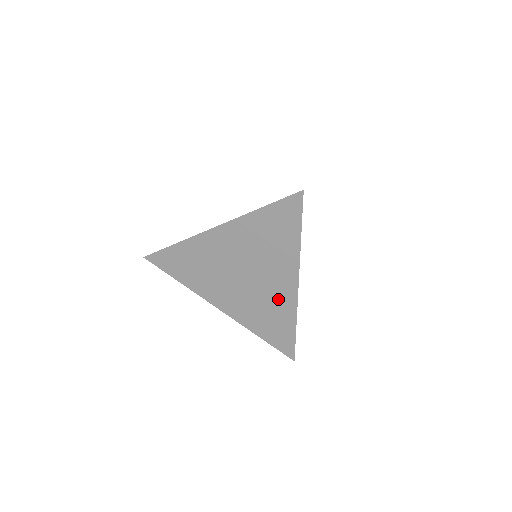
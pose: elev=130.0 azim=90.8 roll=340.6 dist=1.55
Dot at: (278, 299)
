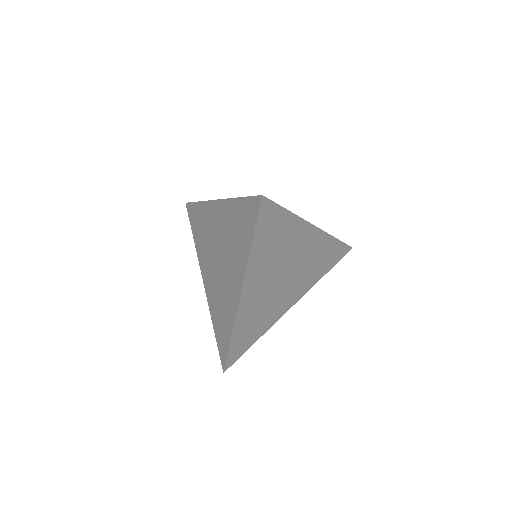
Dot at: (229, 300)
